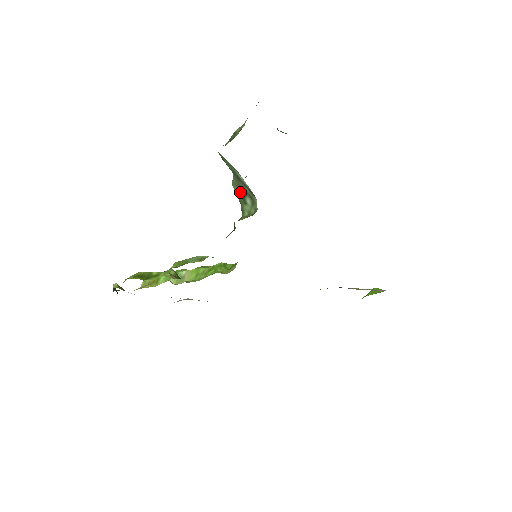
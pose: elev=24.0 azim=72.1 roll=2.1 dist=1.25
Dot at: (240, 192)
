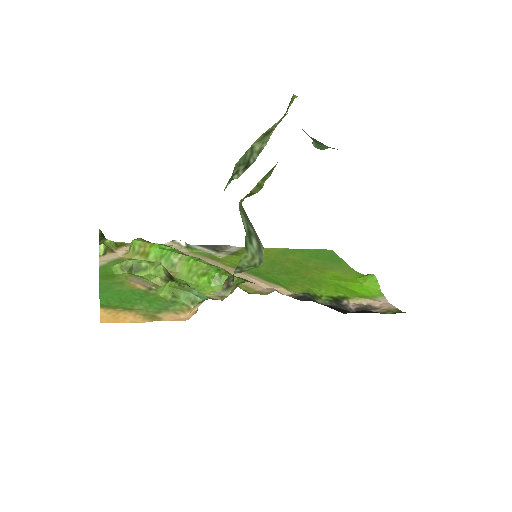
Dot at: (247, 225)
